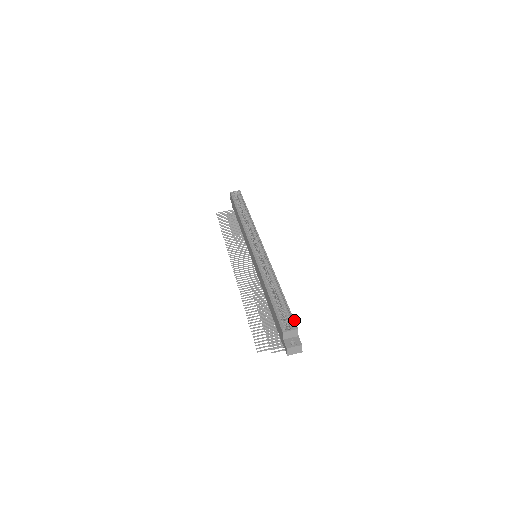
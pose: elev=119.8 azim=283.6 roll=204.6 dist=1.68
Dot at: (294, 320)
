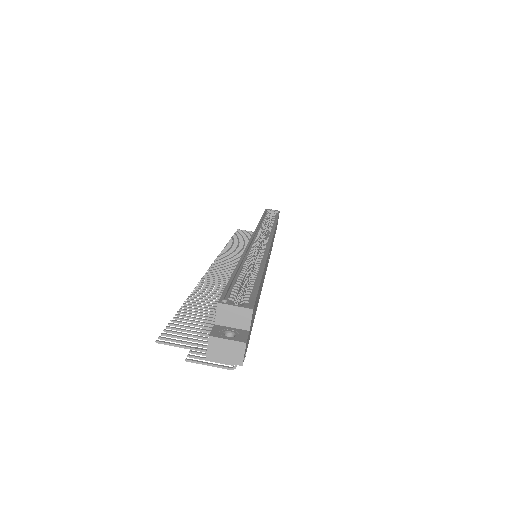
Dot at: (255, 299)
